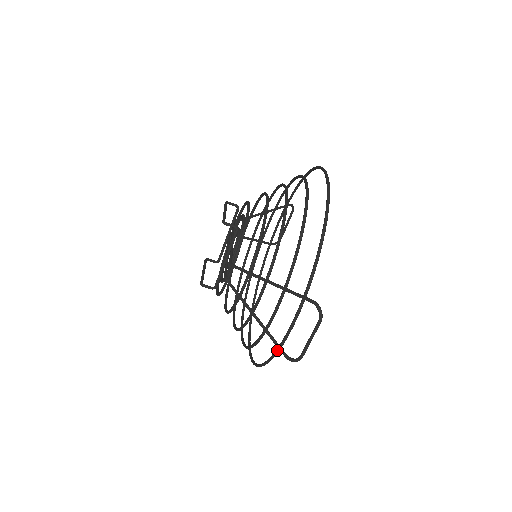
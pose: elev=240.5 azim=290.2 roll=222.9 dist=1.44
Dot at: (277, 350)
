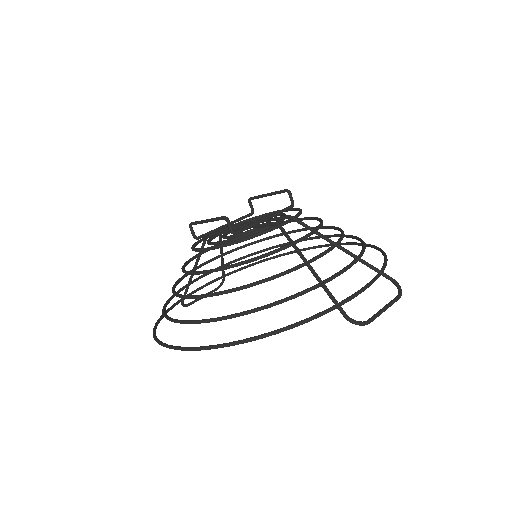
Dot at: (329, 309)
